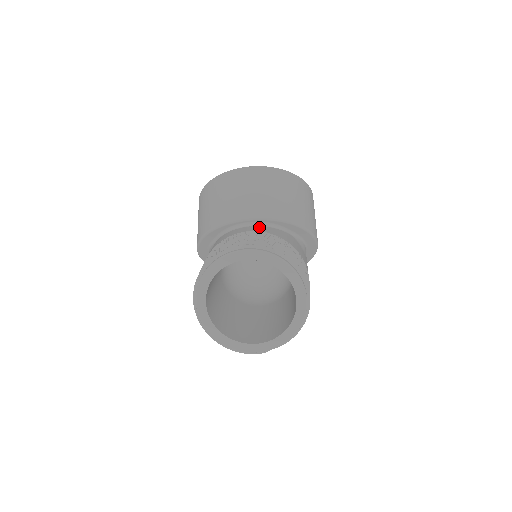
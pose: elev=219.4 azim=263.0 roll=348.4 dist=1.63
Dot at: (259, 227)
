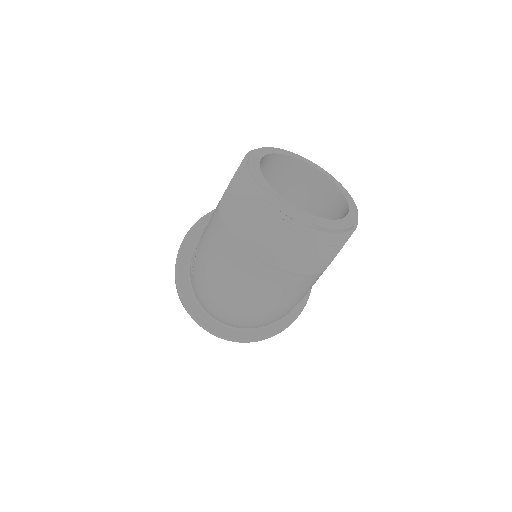
Dot at: occluded
